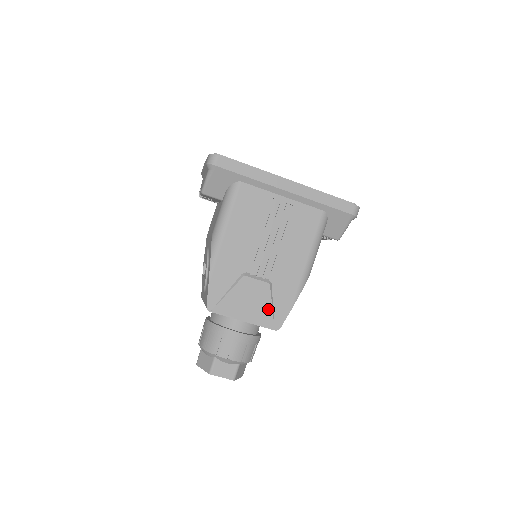
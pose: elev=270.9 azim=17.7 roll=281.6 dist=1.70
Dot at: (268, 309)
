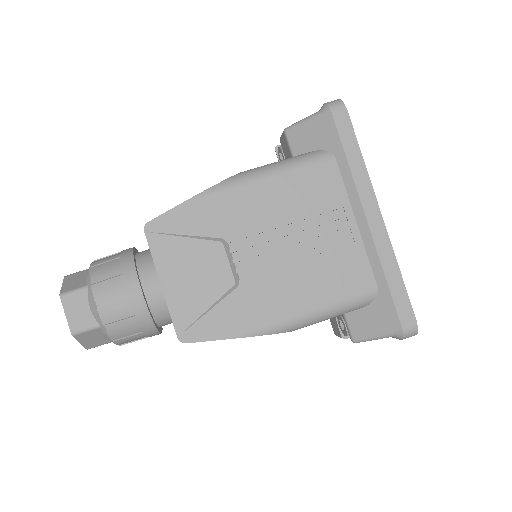
Dot at: (200, 306)
